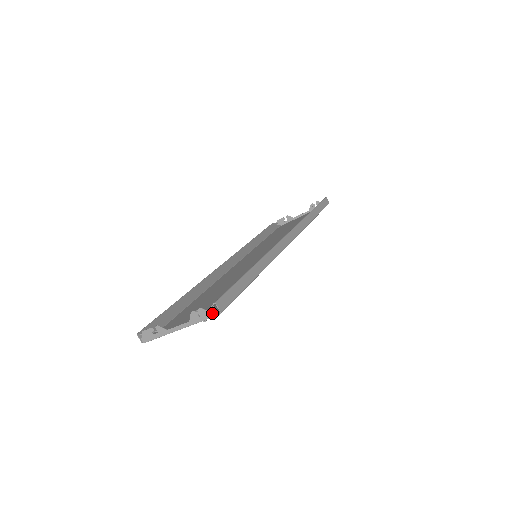
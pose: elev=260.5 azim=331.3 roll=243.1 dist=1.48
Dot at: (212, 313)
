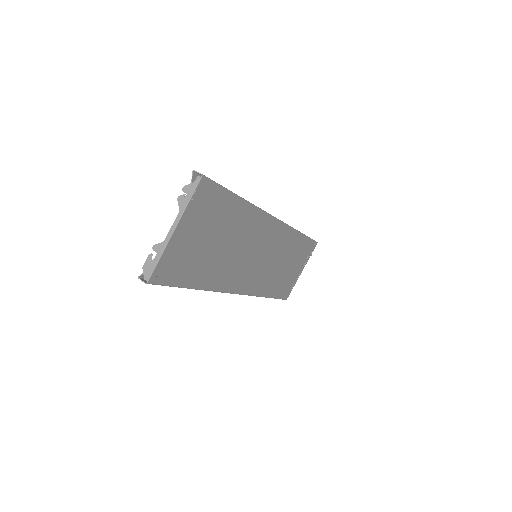
Dot at: (195, 181)
